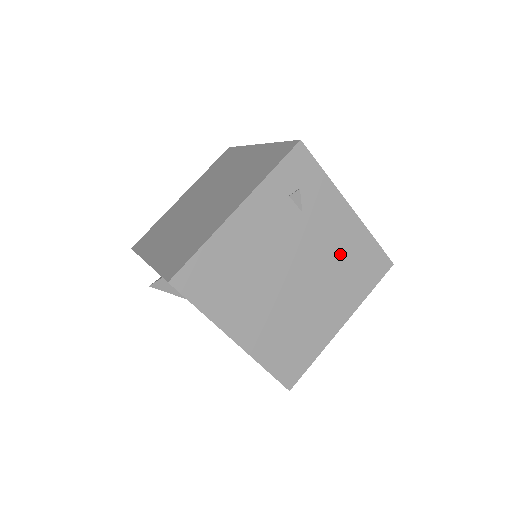
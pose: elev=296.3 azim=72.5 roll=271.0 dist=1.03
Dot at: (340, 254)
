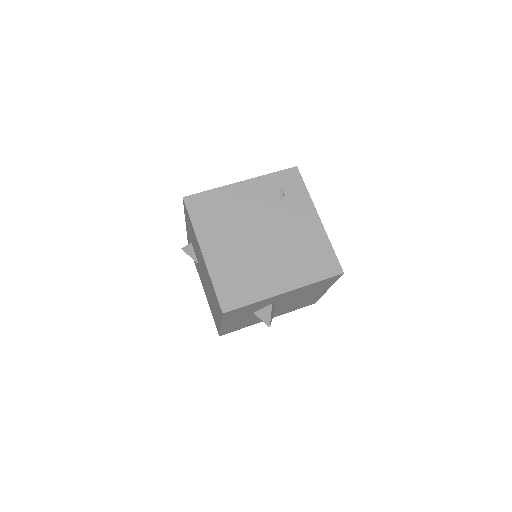
Dot at: (301, 242)
